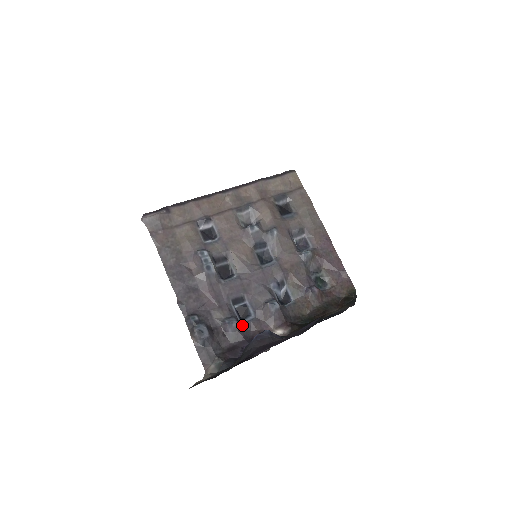
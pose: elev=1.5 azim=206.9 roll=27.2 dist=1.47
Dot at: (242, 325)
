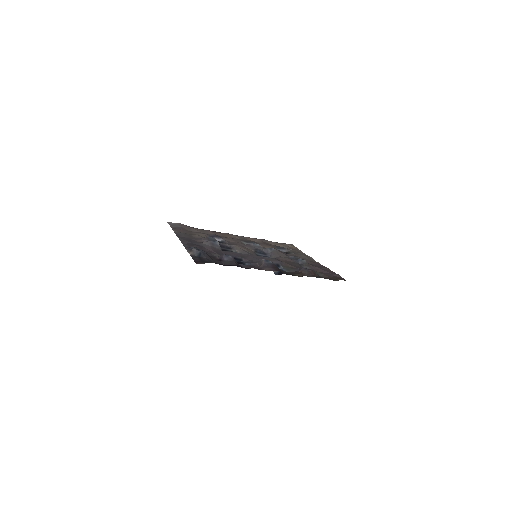
Dot at: (237, 263)
